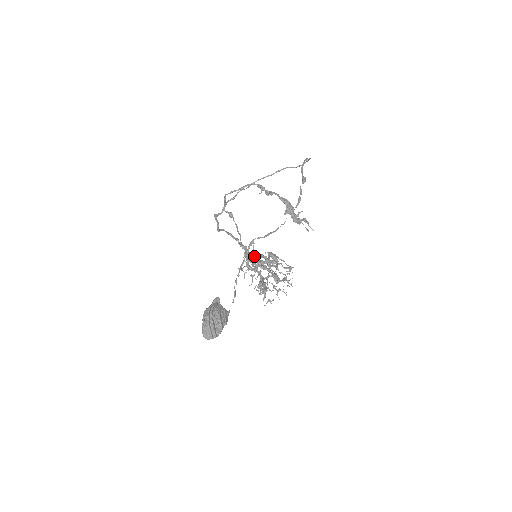
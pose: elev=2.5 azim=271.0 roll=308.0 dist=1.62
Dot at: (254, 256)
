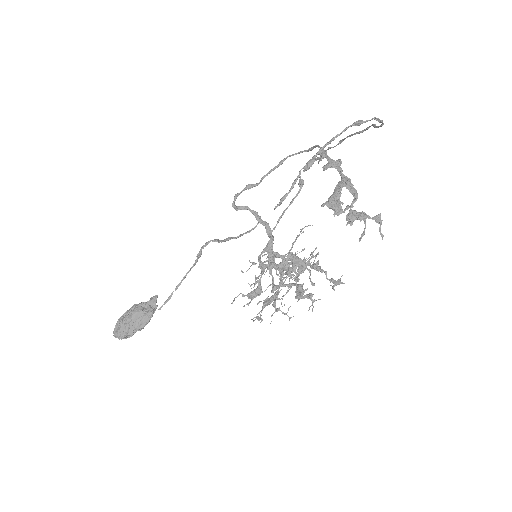
Dot at: (276, 252)
